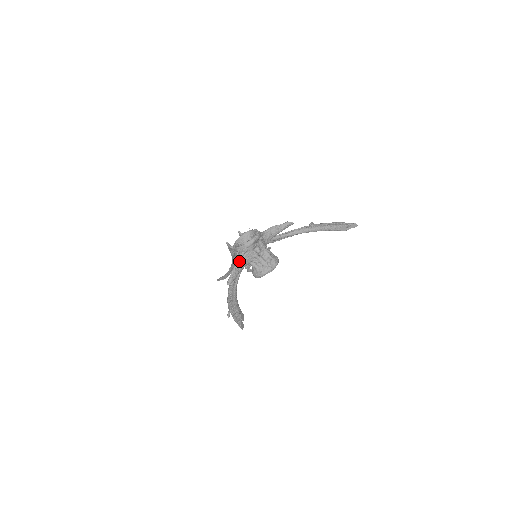
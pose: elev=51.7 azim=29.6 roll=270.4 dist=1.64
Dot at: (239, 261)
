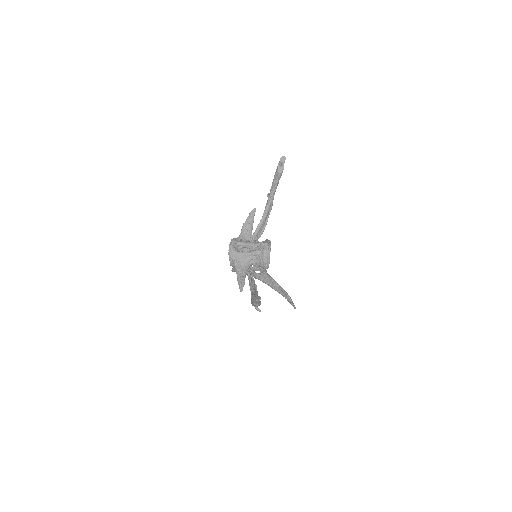
Dot at: (237, 270)
